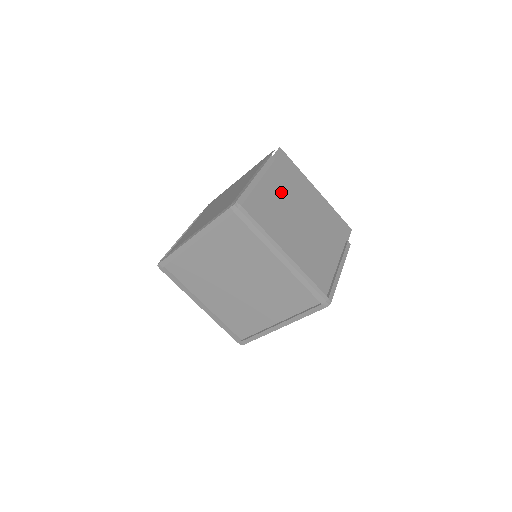
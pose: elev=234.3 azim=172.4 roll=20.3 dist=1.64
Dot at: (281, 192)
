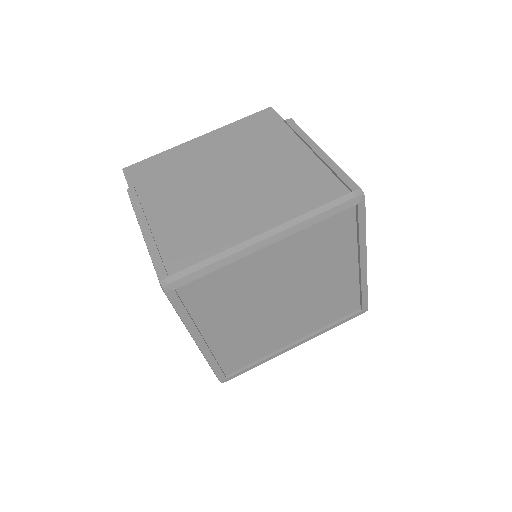
Dot at: occluded
